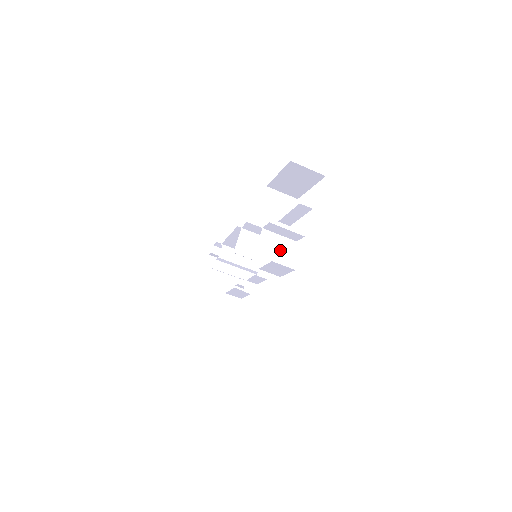
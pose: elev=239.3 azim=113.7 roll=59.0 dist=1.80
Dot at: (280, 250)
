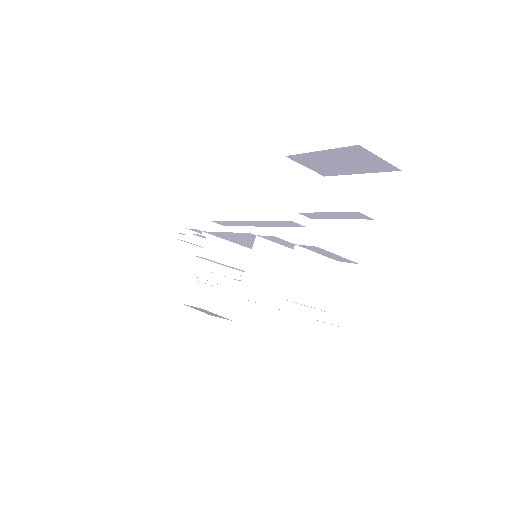
Dot at: (316, 277)
